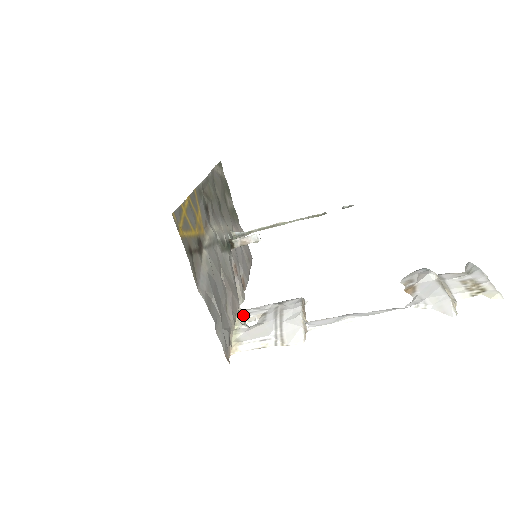
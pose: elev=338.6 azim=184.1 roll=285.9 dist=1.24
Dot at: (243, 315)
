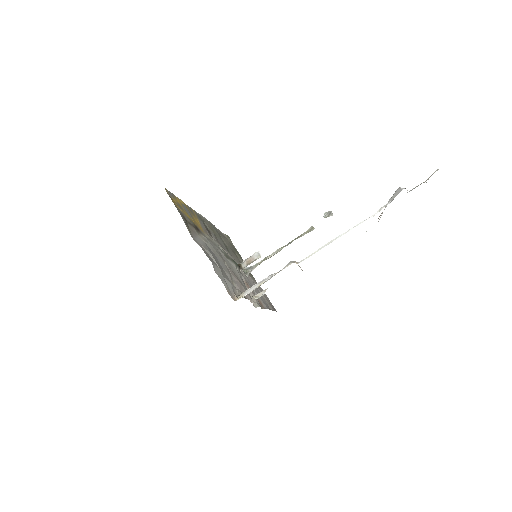
Dot at: occluded
